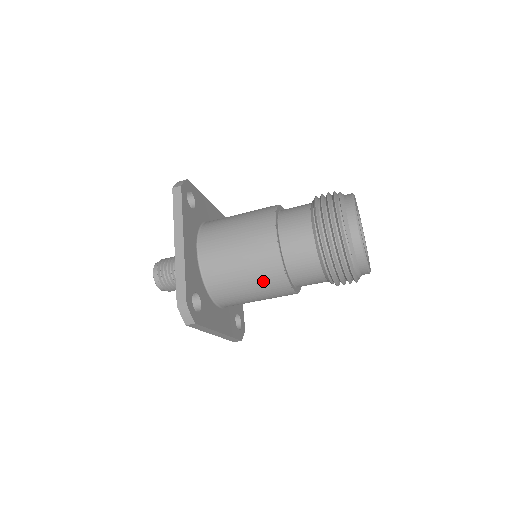
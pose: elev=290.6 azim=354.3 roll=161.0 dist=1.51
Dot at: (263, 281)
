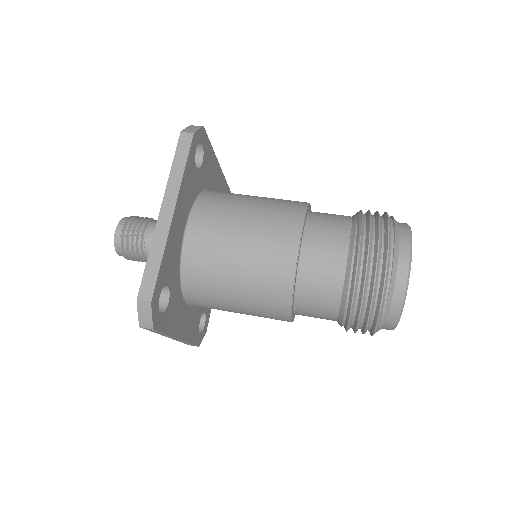
Dot at: (259, 297)
